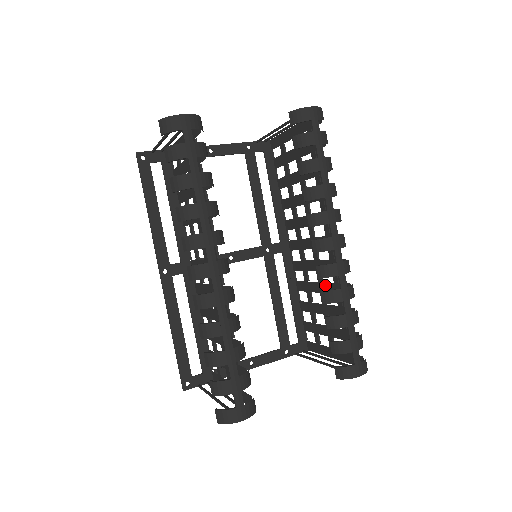
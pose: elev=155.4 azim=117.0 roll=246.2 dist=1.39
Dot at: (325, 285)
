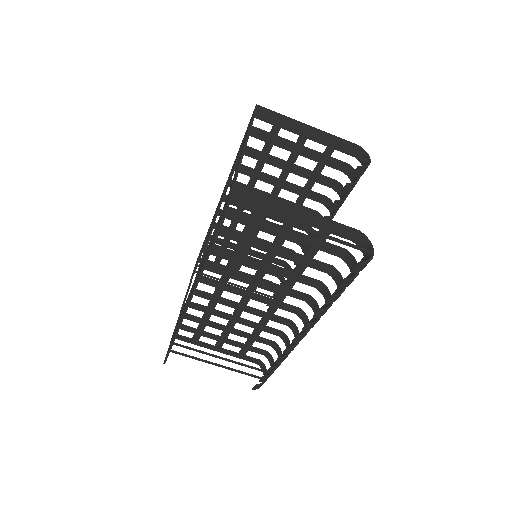
Dot at: occluded
